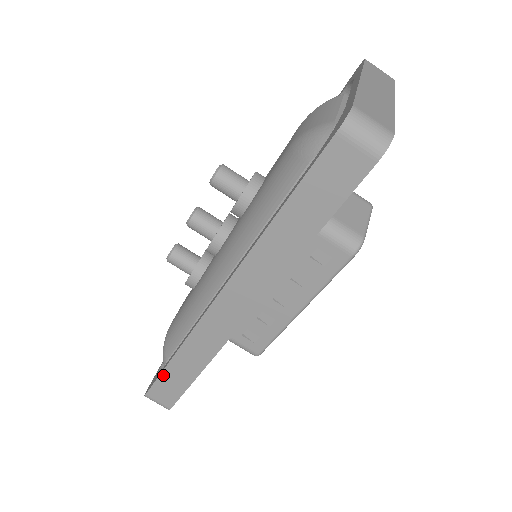
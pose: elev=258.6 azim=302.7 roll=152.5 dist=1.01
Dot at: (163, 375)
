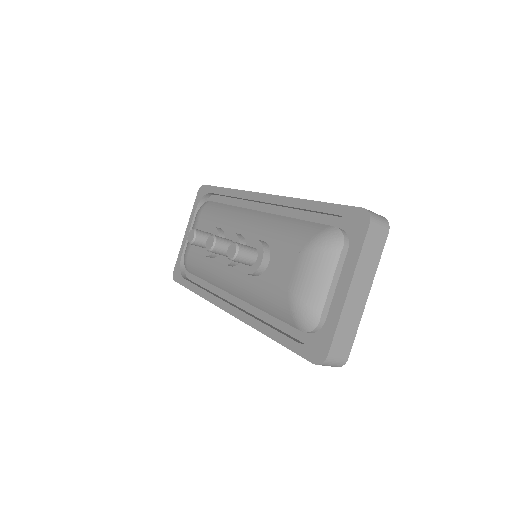
Dot at: (188, 288)
